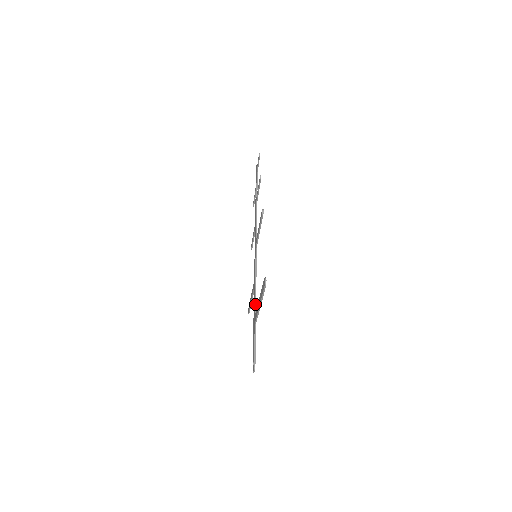
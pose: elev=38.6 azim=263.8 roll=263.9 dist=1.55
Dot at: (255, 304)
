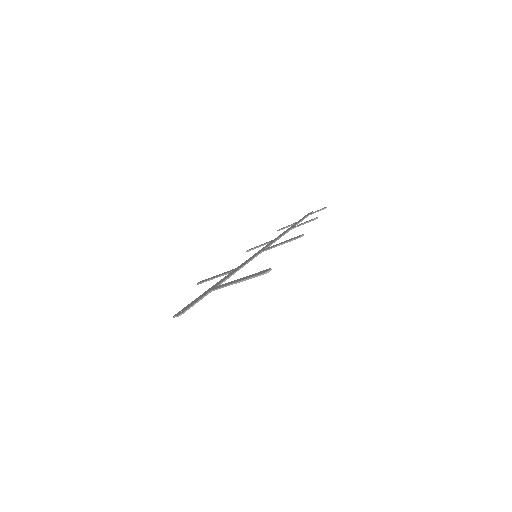
Dot at: (225, 280)
